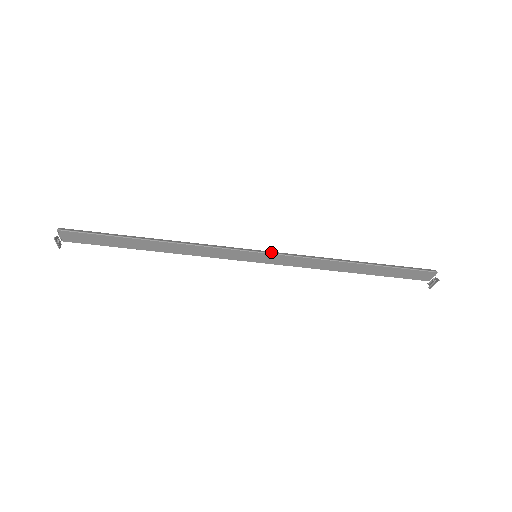
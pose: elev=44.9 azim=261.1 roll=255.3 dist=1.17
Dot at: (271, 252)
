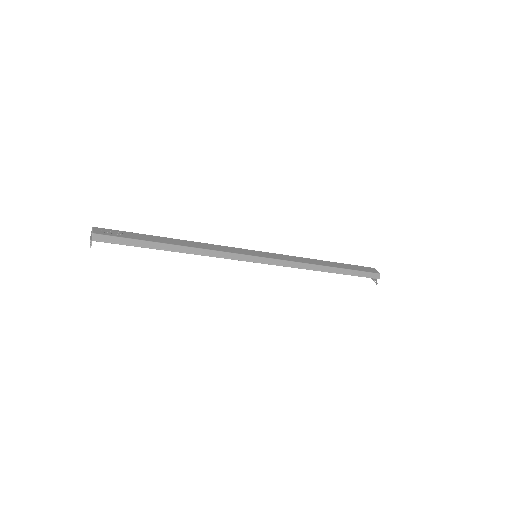
Dot at: (269, 261)
